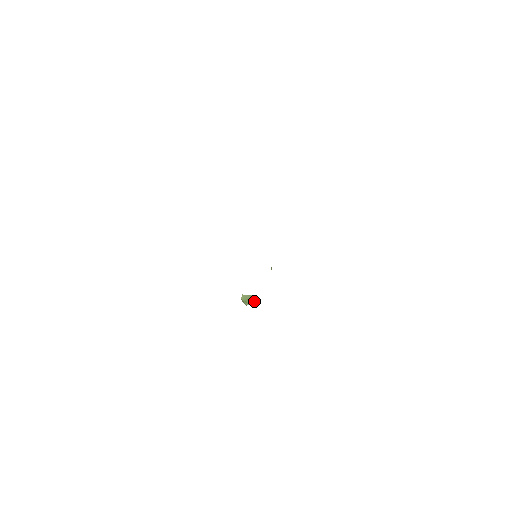
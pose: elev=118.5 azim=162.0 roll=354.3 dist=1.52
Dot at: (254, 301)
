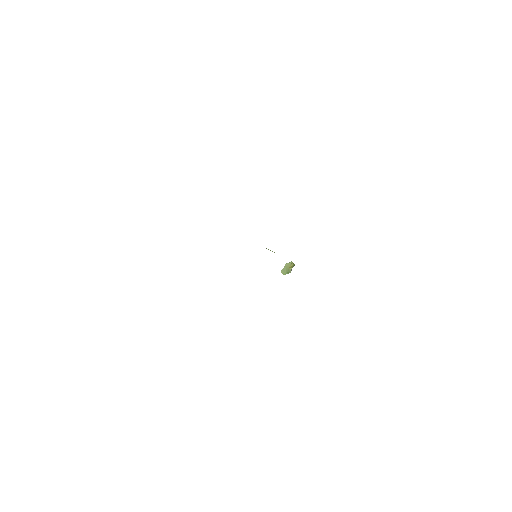
Dot at: (290, 266)
